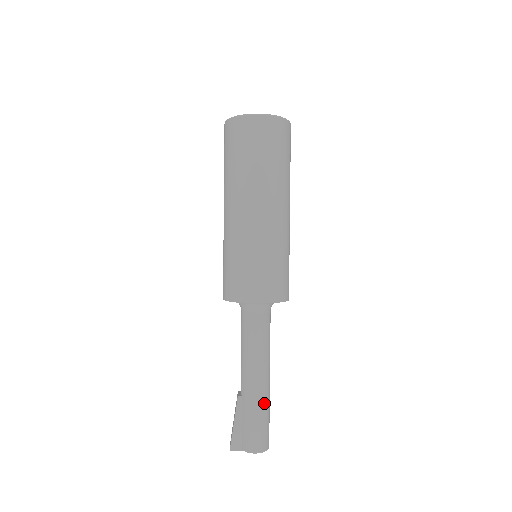
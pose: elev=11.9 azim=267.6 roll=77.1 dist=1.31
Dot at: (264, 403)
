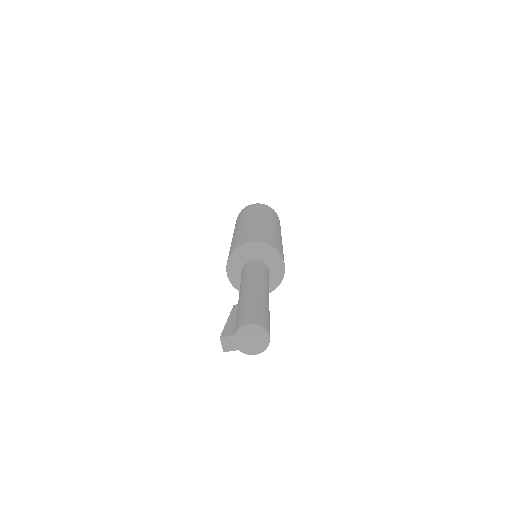
Dot at: (260, 299)
